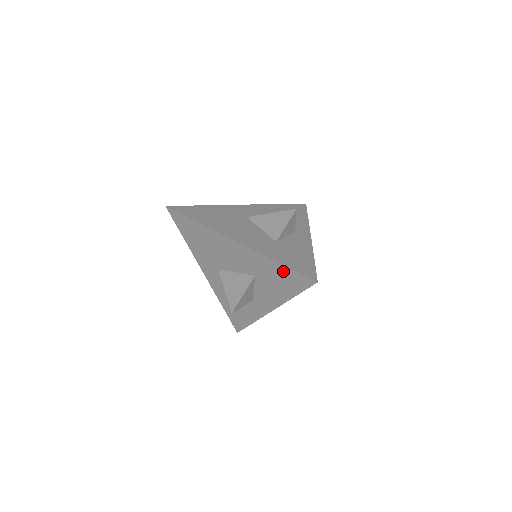
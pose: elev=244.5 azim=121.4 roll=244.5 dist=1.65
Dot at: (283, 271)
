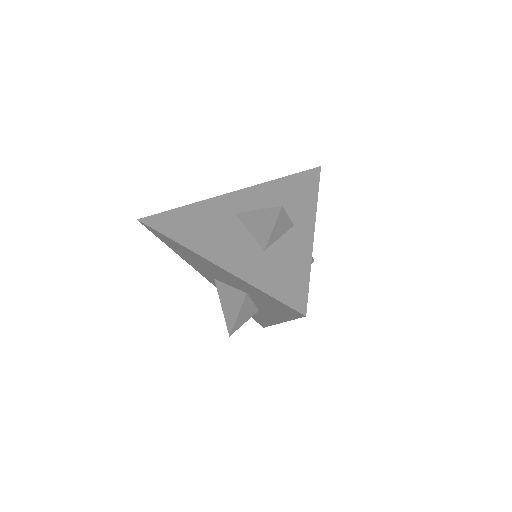
Dot at: (268, 297)
